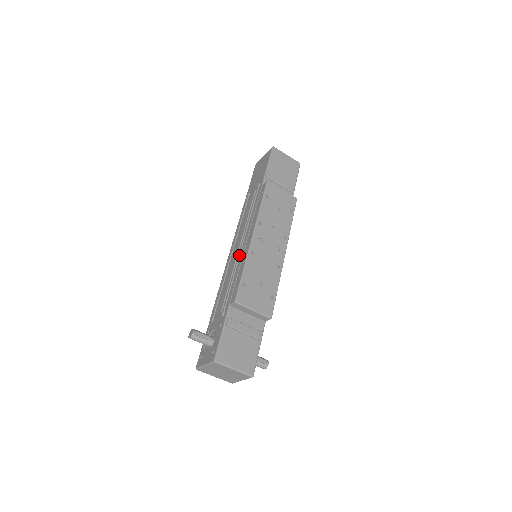
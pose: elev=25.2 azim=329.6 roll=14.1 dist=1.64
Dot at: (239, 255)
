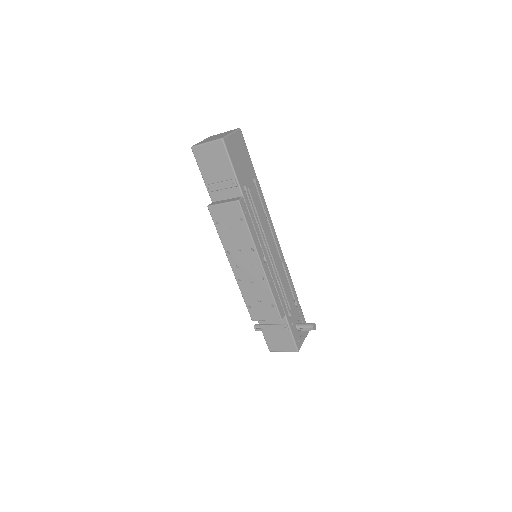
Dot at: occluded
